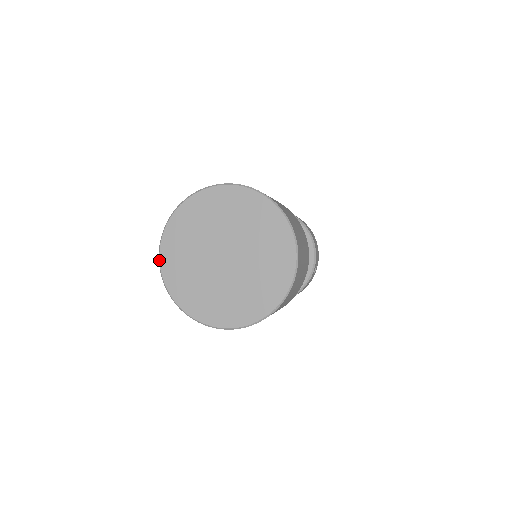
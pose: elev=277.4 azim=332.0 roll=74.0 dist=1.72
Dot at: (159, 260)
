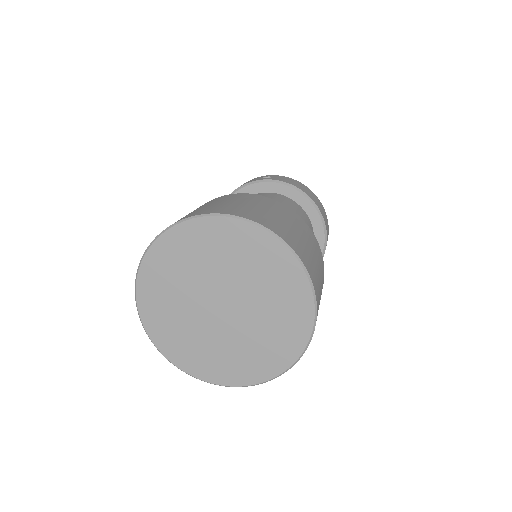
Dot at: (135, 291)
